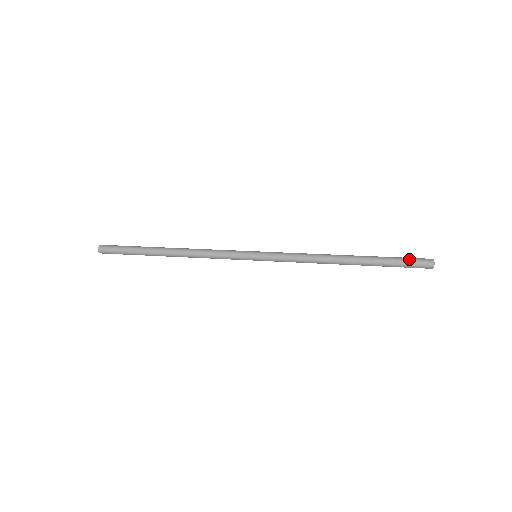
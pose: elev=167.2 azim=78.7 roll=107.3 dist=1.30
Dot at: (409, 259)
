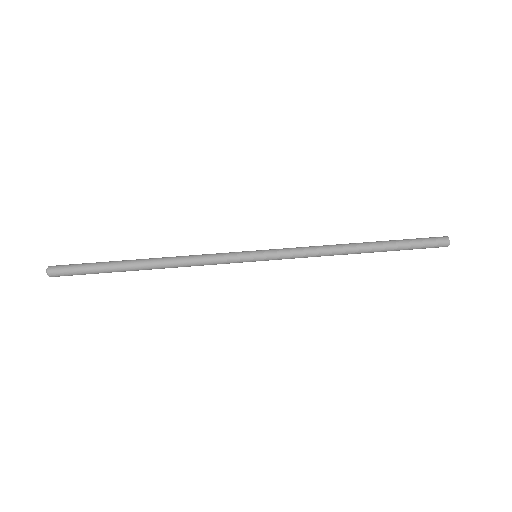
Dot at: (425, 242)
